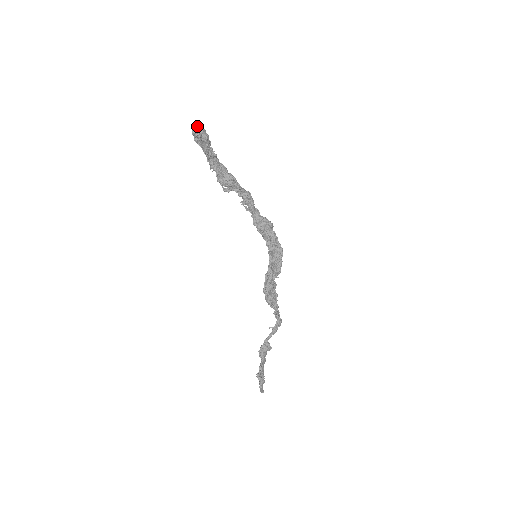
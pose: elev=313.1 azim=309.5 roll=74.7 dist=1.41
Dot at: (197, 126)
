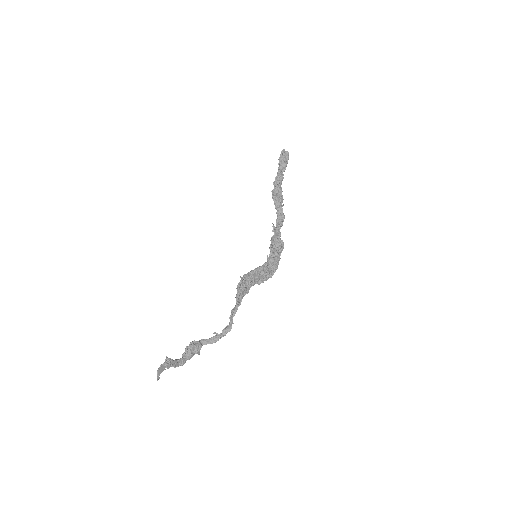
Dot at: (286, 153)
